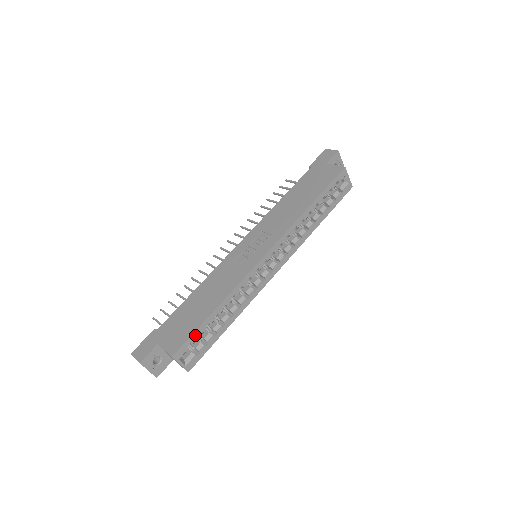
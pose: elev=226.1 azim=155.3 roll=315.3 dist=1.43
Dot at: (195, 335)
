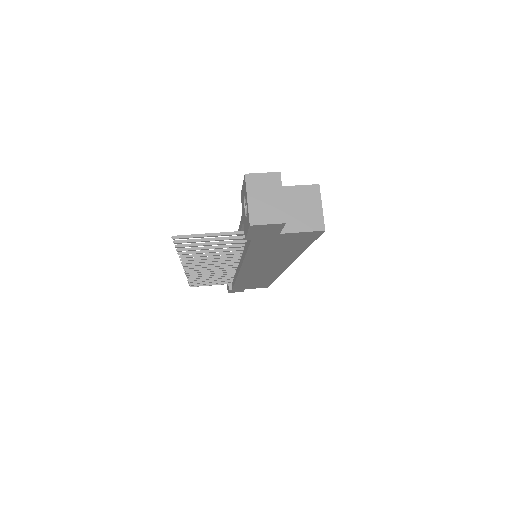
Dot at: occluded
